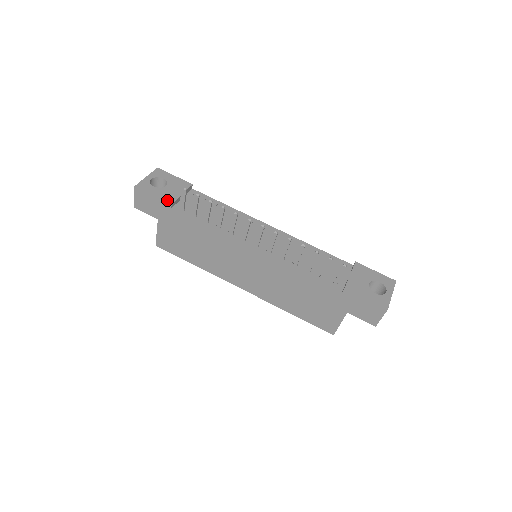
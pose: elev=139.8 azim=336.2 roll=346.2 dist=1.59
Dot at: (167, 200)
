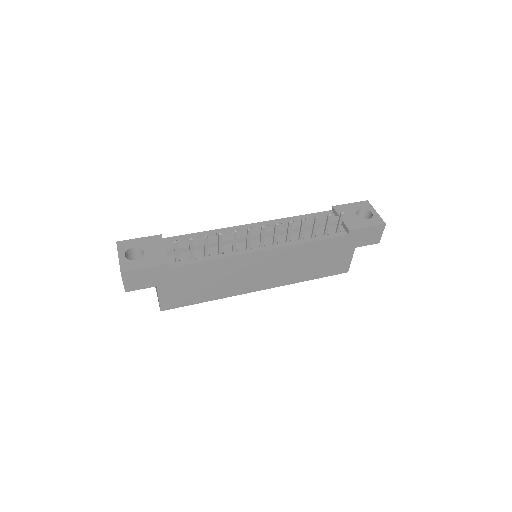
Dot at: (161, 263)
